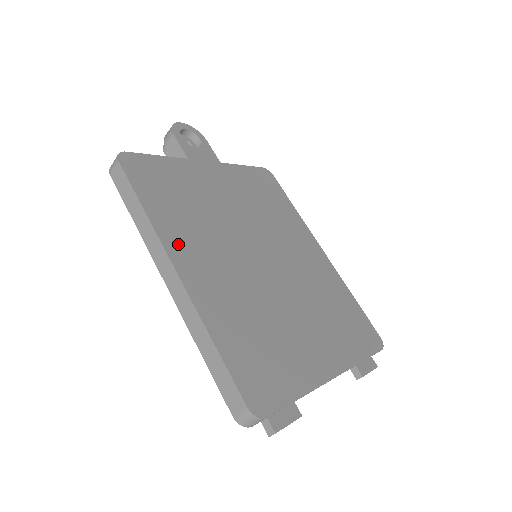
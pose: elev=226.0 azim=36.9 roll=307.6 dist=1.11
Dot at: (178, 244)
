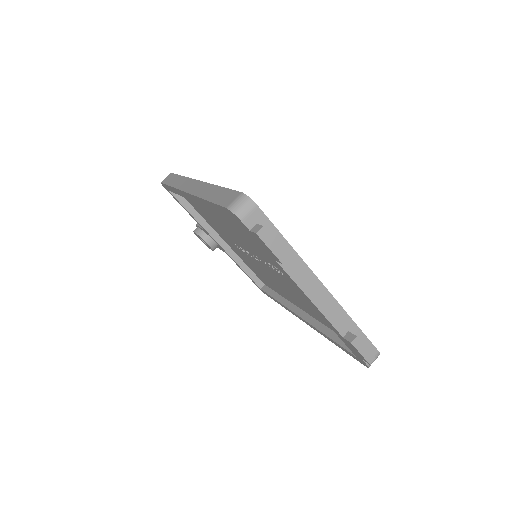
Dot at: occluded
